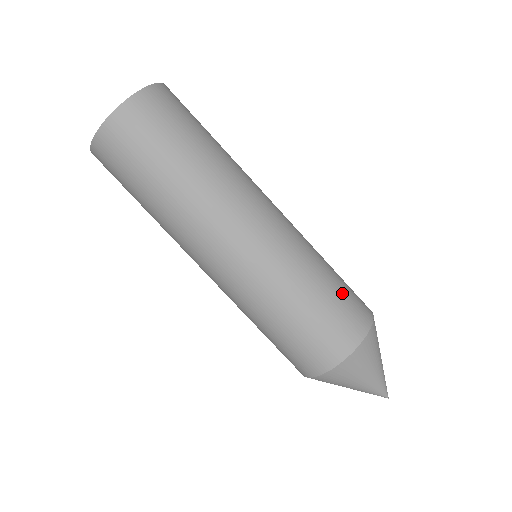
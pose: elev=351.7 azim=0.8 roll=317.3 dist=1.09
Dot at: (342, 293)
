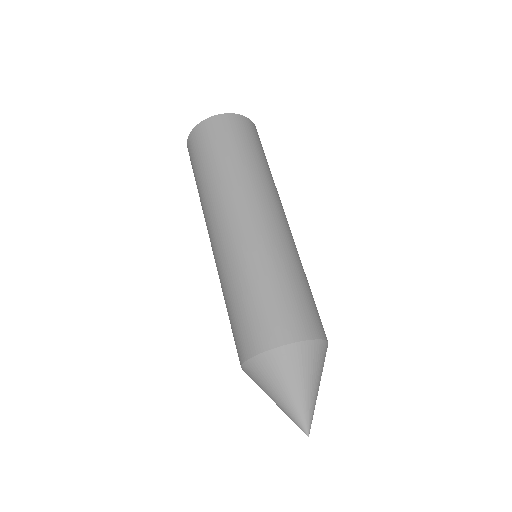
Dot at: (274, 304)
